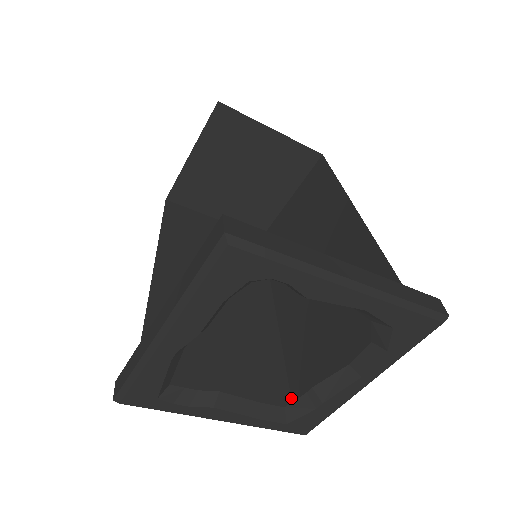
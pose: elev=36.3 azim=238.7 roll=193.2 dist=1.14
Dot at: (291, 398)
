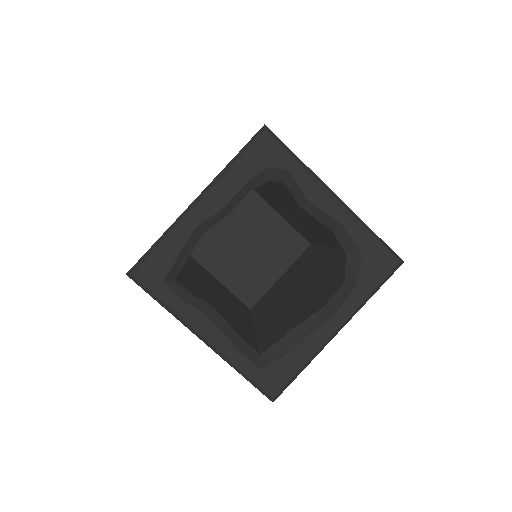
Dot at: occluded
